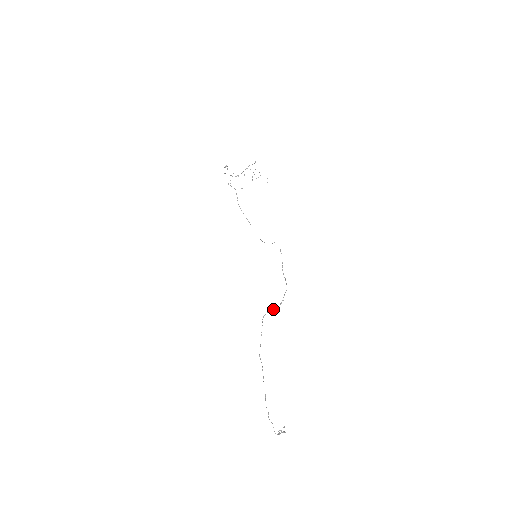
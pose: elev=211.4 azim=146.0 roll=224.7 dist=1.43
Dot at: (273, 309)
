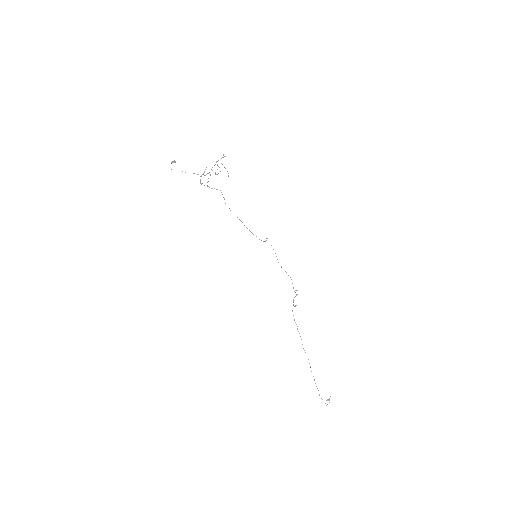
Dot at: (293, 302)
